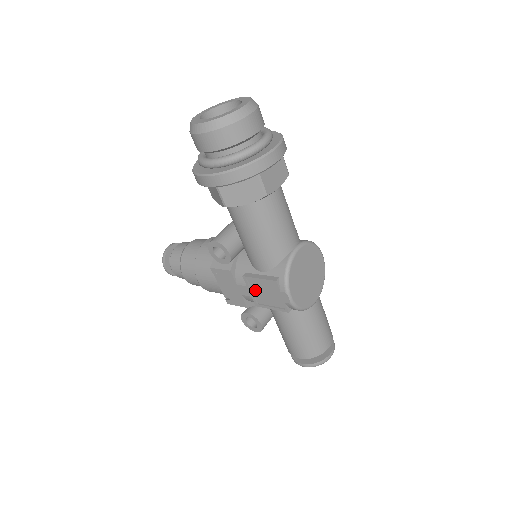
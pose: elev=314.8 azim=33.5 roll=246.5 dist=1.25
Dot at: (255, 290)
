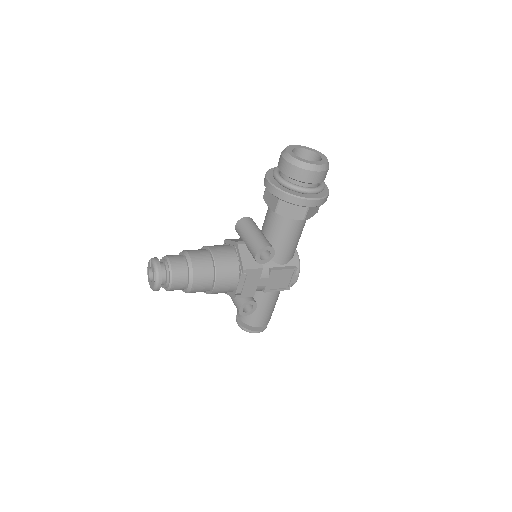
Dot at: (272, 279)
